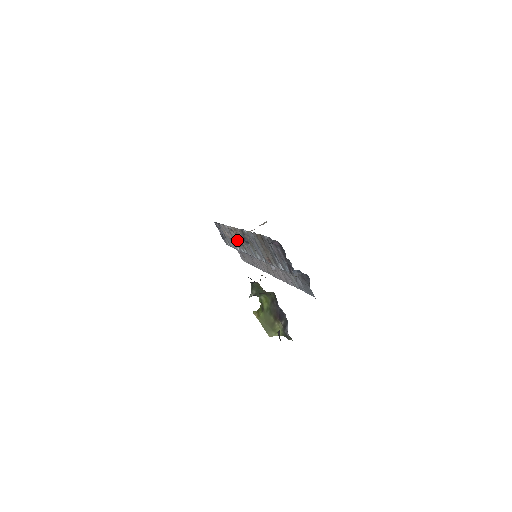
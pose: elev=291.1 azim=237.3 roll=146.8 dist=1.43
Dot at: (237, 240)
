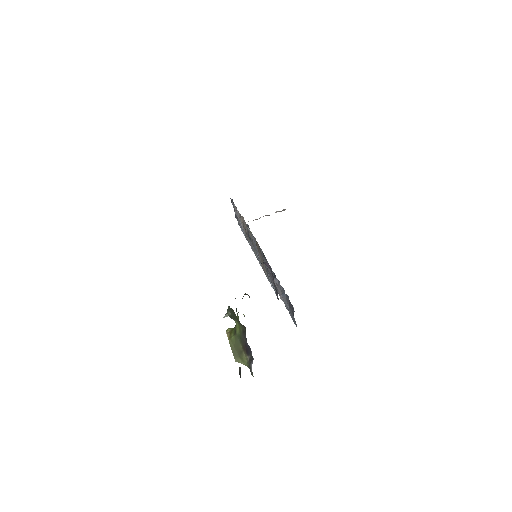
Dot at: occluded
